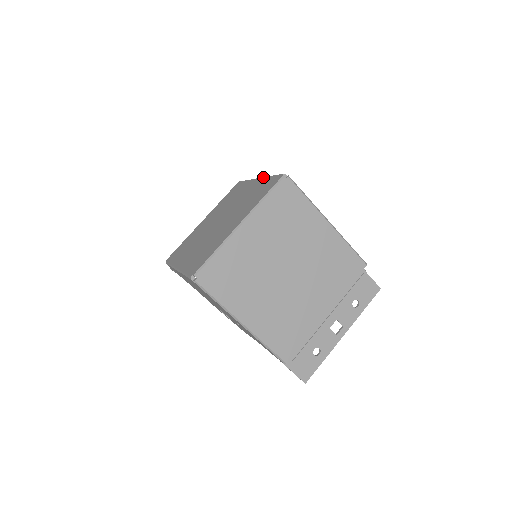
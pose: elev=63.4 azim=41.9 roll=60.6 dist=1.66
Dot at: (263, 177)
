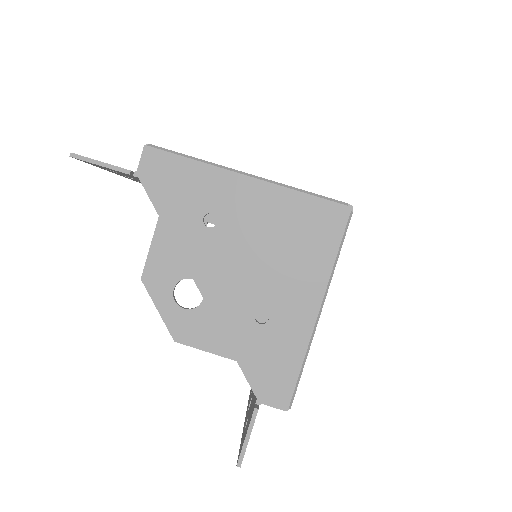
Dot at: occluded
